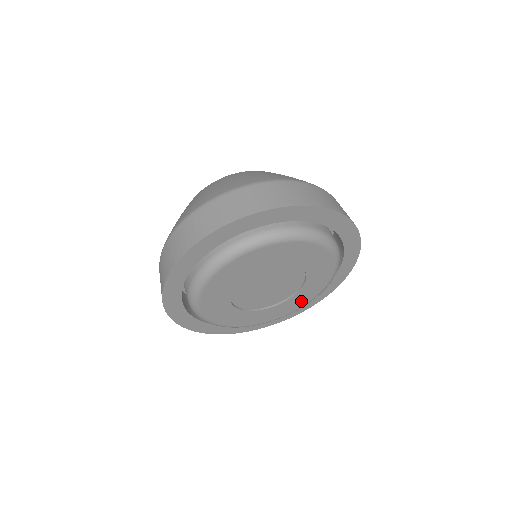
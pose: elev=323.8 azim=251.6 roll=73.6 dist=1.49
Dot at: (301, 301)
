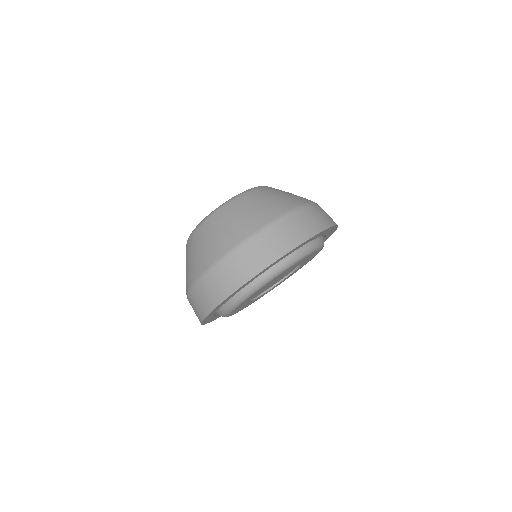
Dot at: occluded
